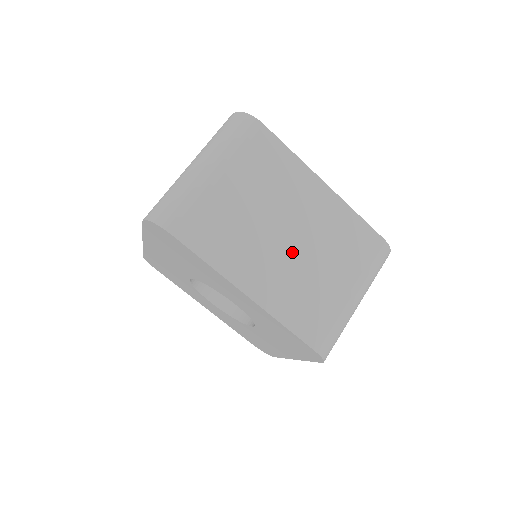
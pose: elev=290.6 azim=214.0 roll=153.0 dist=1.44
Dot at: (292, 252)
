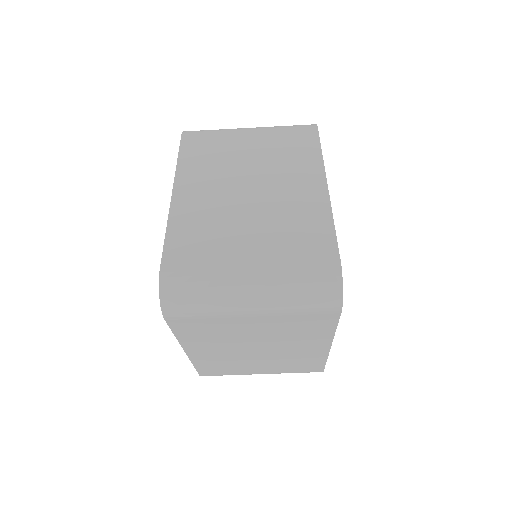
Dot at: (249, 354)
